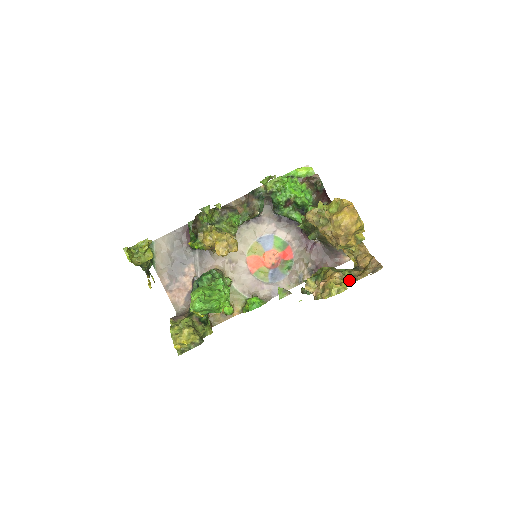
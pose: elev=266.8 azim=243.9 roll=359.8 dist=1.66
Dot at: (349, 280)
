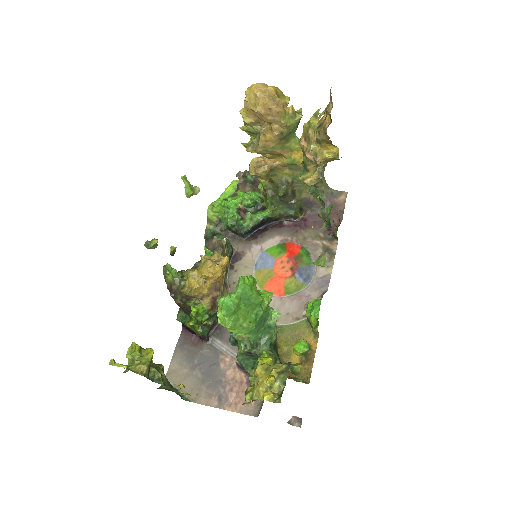
Dot at: (320, 116)
